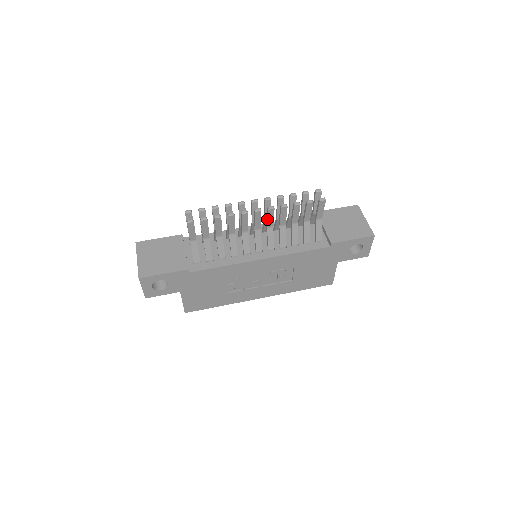
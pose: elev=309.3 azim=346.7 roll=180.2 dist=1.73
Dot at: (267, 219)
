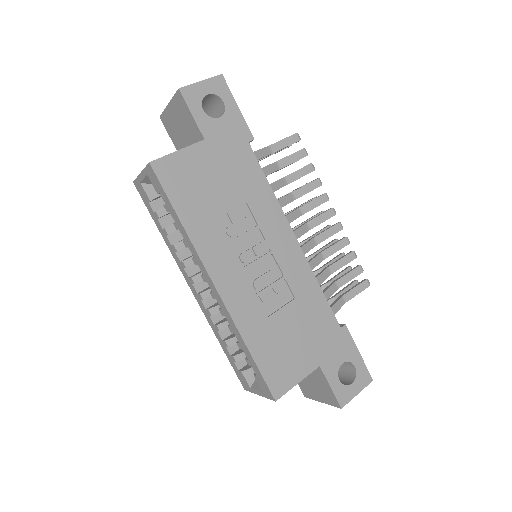
Dot at: (326, 230)
